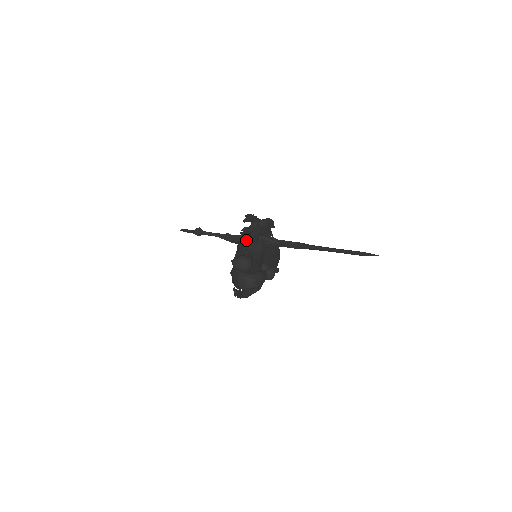
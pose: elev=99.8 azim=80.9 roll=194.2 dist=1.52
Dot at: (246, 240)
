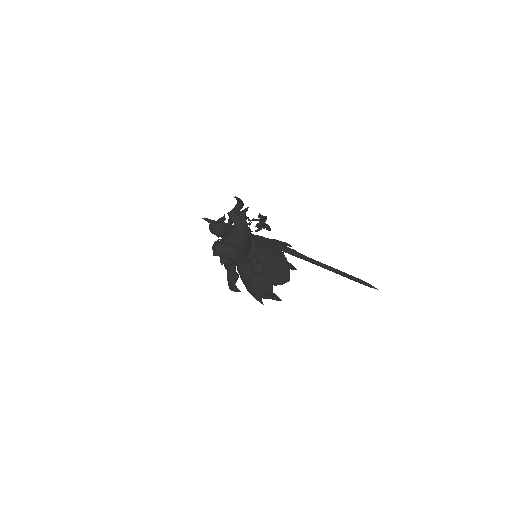
Dot at: occluded
